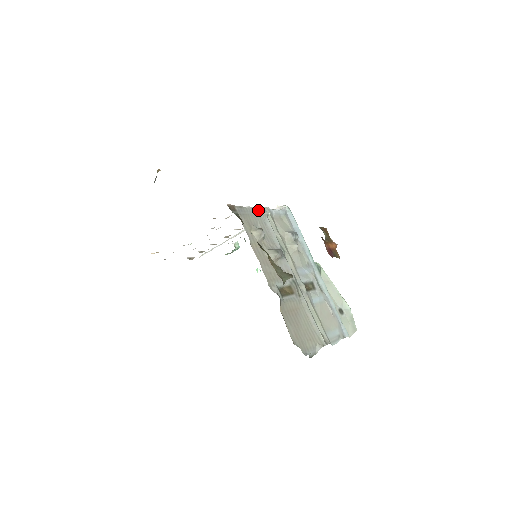
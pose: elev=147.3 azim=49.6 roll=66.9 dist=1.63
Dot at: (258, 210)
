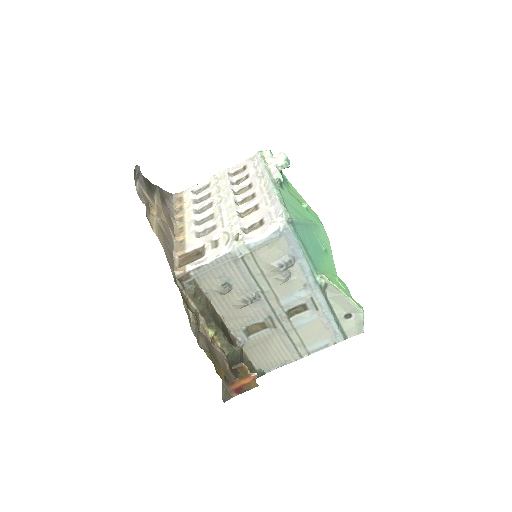
Dot at: (227, 256)
